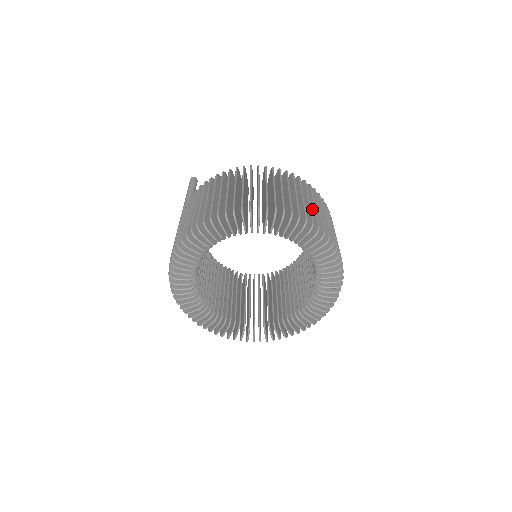
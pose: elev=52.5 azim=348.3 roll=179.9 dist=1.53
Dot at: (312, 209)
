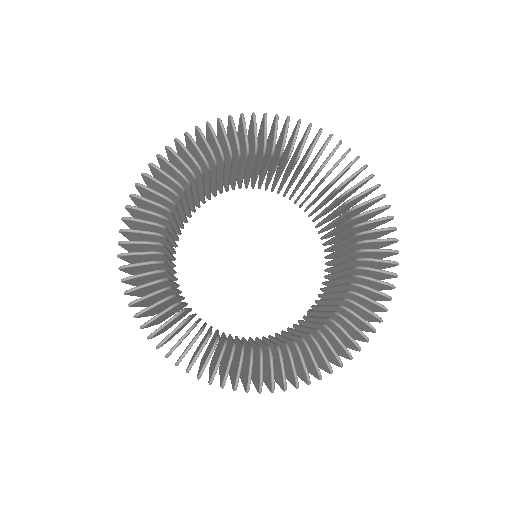
Dot at: occluded
